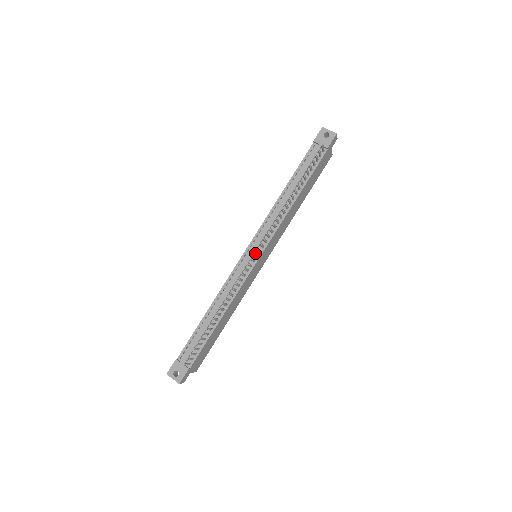
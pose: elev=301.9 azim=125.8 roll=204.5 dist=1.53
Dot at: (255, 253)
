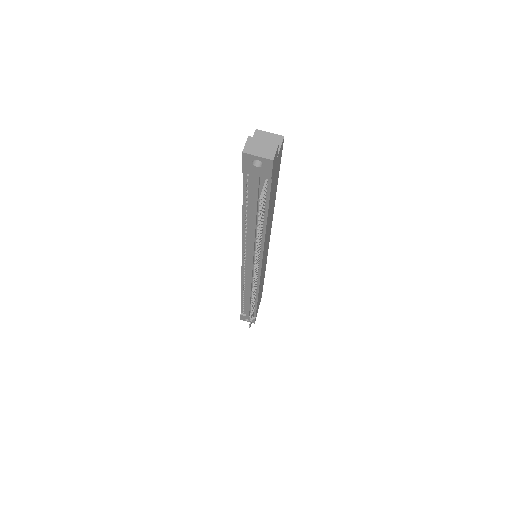
Dot at: (254, 281)
